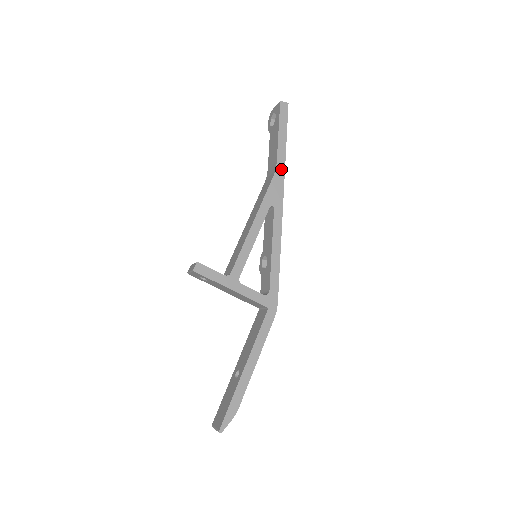
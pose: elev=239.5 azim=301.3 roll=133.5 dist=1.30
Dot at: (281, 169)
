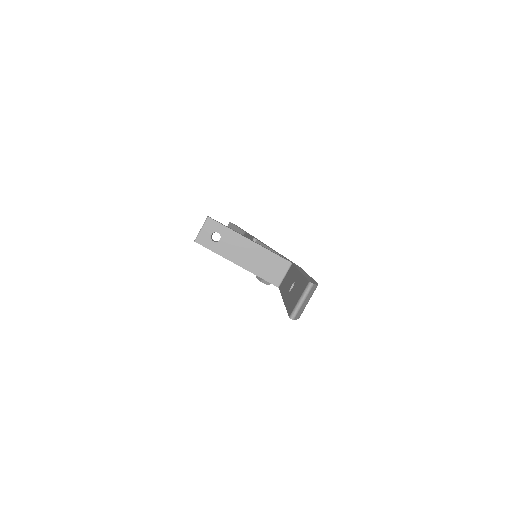
Dot at: occluded
